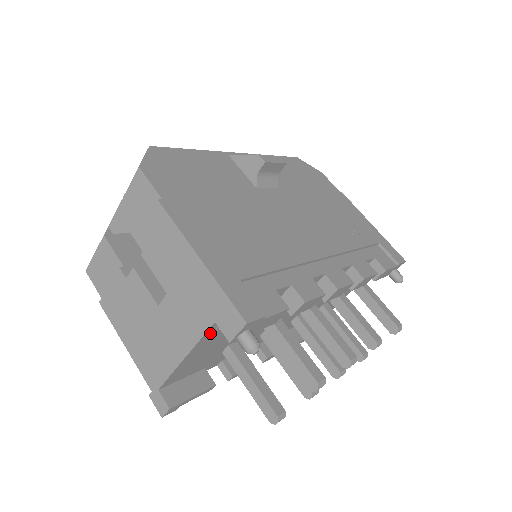
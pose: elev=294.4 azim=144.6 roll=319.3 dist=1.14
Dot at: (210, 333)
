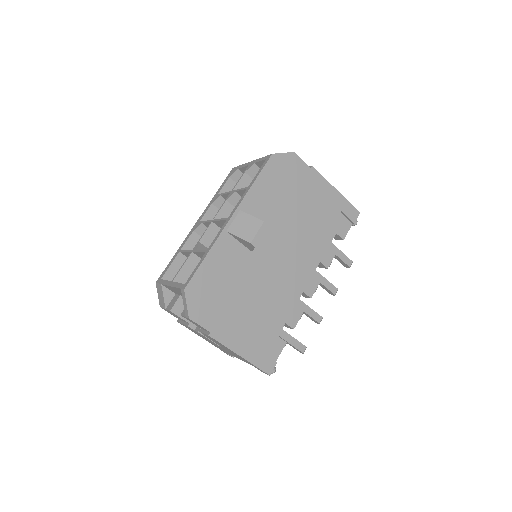
Dot at: occluded
